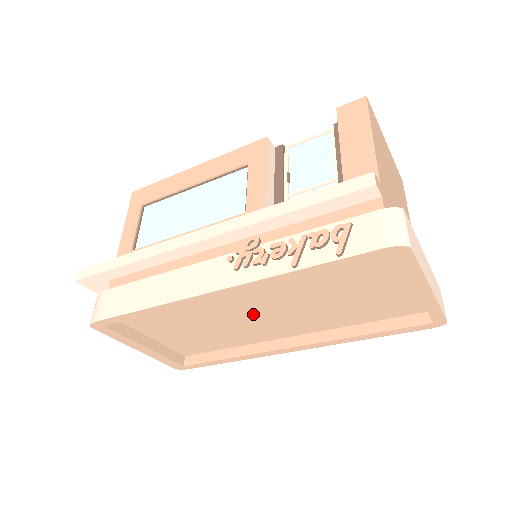
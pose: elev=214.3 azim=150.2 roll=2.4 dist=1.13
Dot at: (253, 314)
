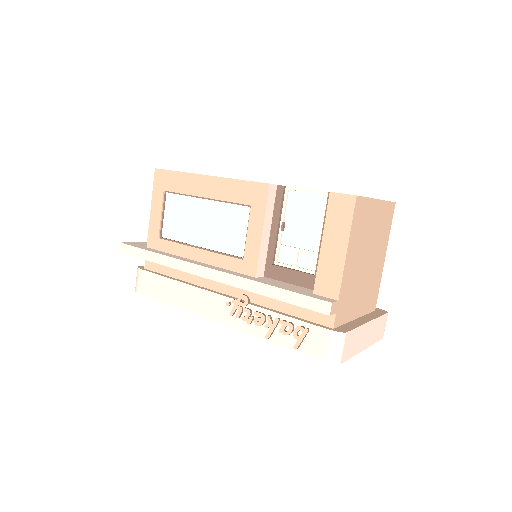
Dot at: occluded
